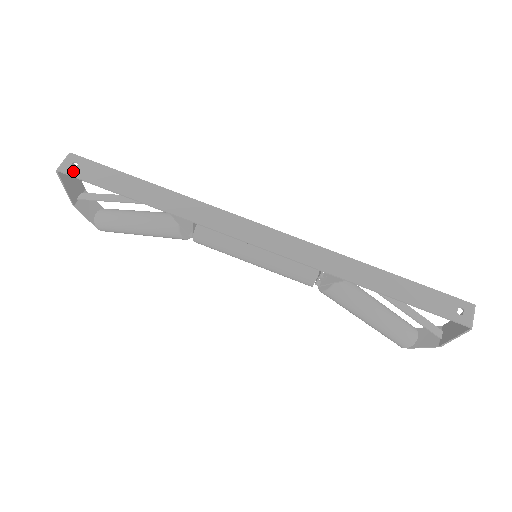
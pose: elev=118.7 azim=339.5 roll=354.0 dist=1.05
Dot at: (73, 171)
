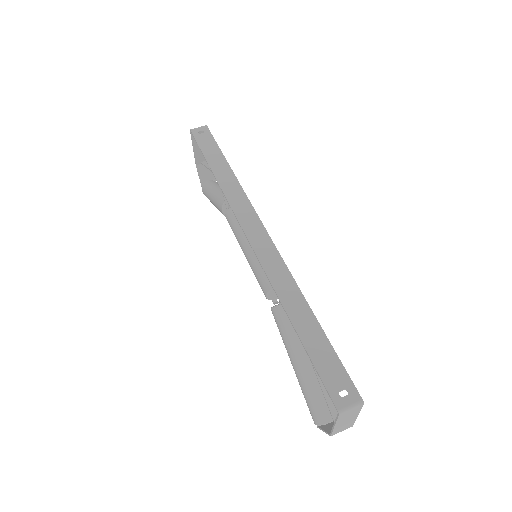
Dot at: (197, 134)
